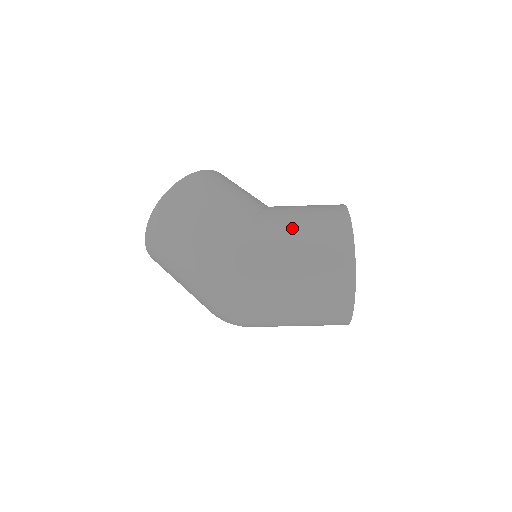
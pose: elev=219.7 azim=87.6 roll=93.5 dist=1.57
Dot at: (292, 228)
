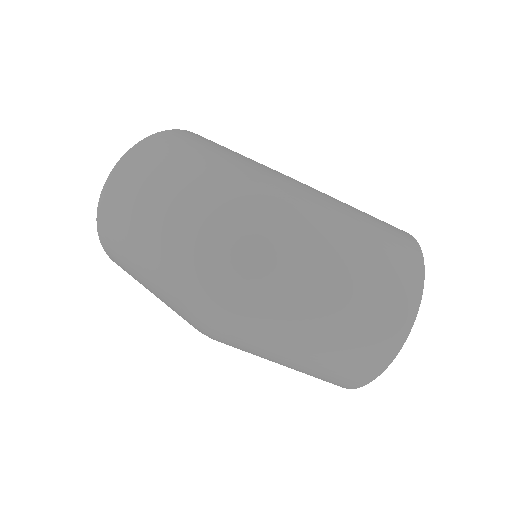
Dot at: occluded
